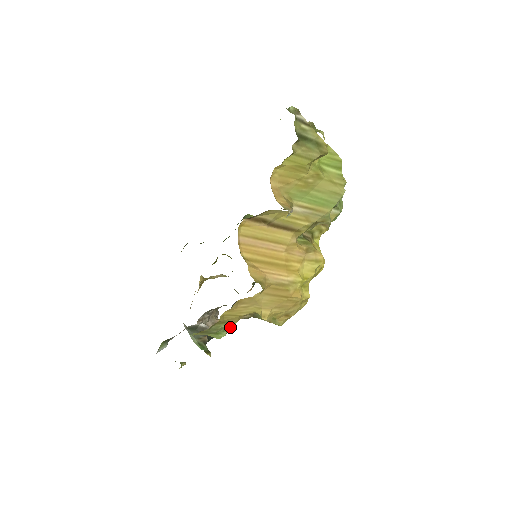
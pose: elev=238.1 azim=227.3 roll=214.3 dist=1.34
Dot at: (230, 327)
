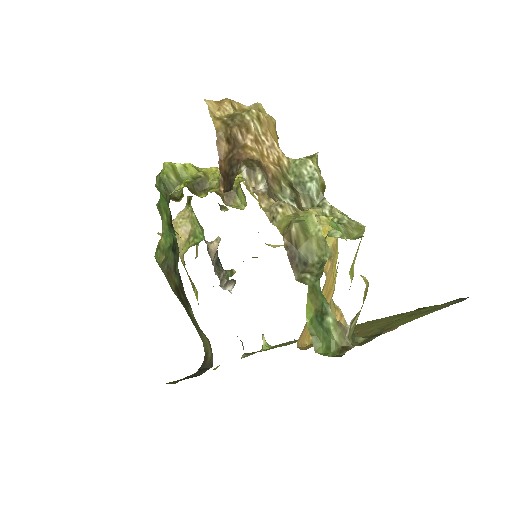
Dot at: occluded
